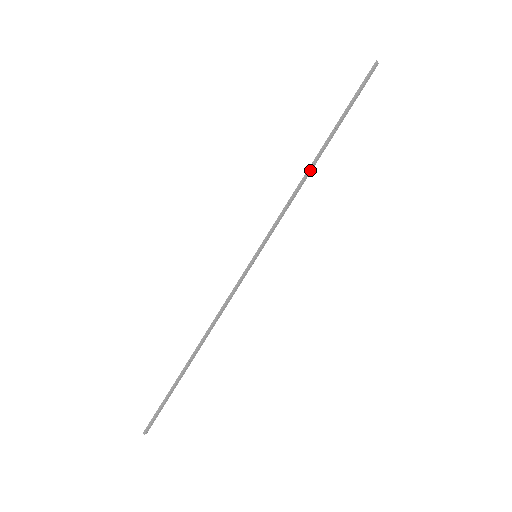
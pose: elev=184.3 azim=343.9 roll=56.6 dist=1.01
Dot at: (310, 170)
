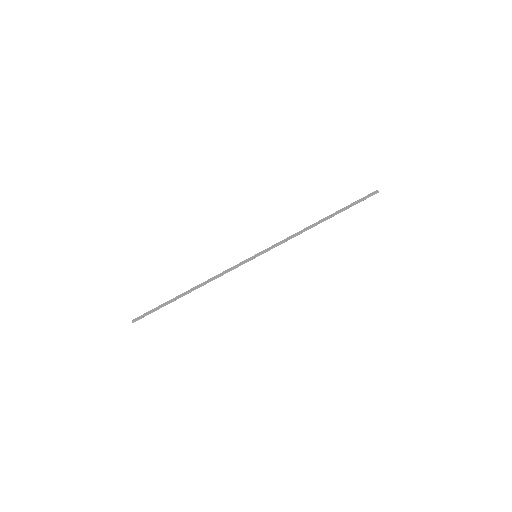
Dot at: (312, 227)
